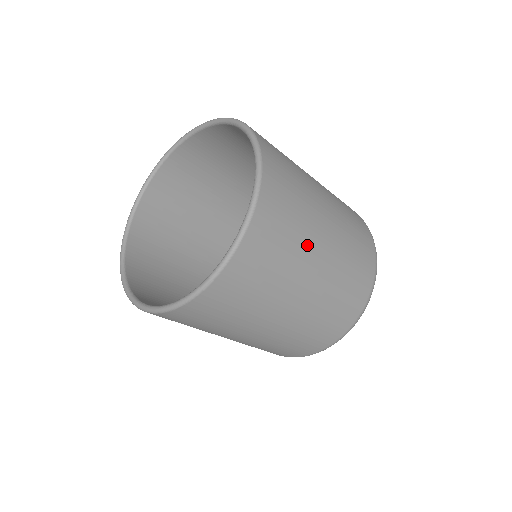
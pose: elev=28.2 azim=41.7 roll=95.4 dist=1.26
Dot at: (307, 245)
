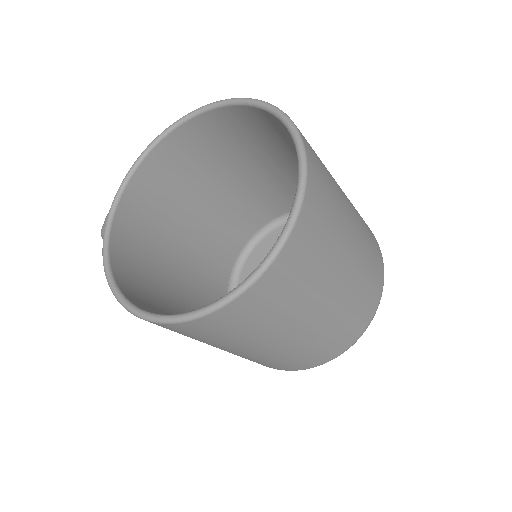
Dot at: (327, 277)
